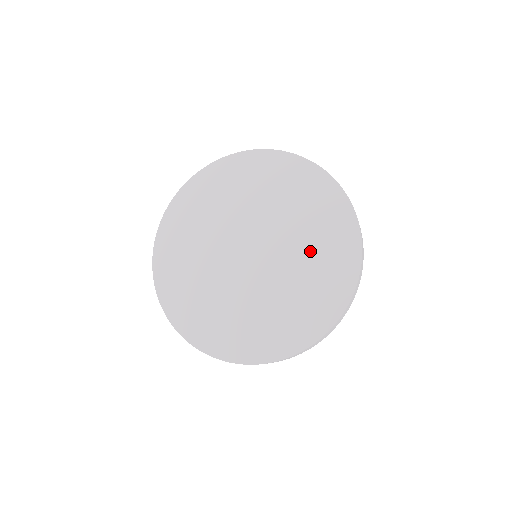
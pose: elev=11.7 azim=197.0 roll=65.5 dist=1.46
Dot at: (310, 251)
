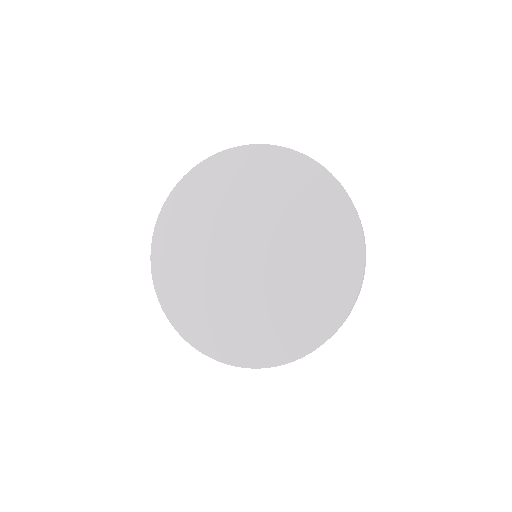
Dot at: (300, 219)
